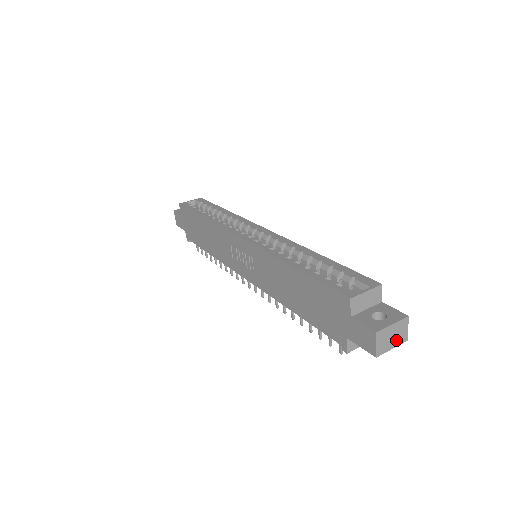
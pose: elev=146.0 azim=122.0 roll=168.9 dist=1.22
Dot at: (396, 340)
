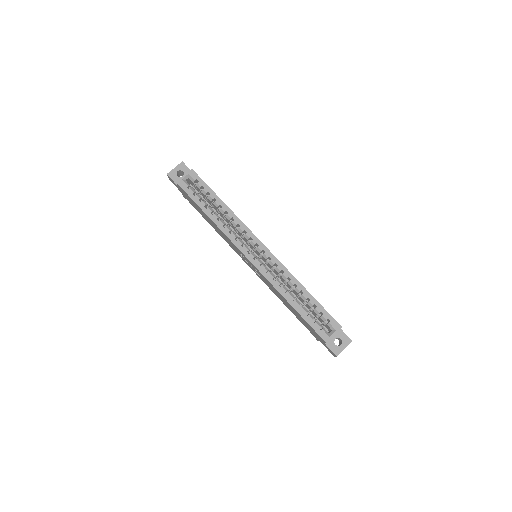
Dot at: occluded
